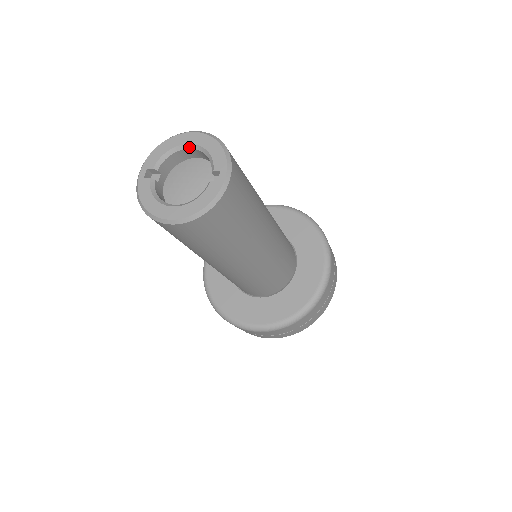
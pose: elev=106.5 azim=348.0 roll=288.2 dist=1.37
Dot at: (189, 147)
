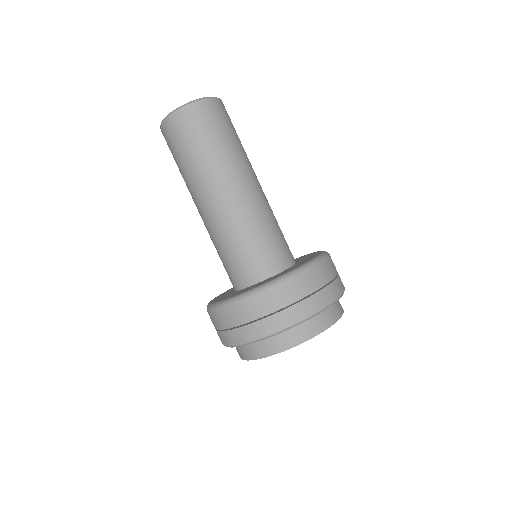
Dot at: occluded
